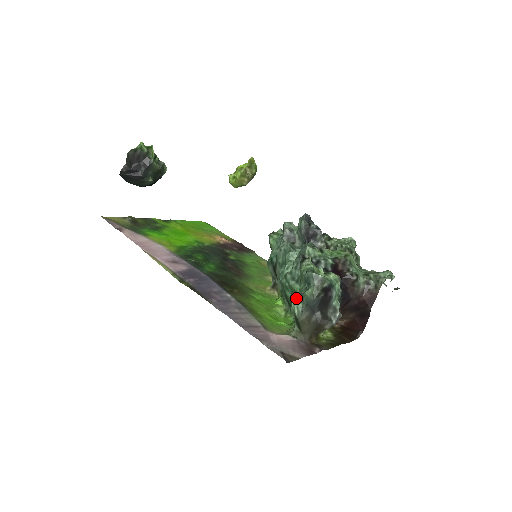
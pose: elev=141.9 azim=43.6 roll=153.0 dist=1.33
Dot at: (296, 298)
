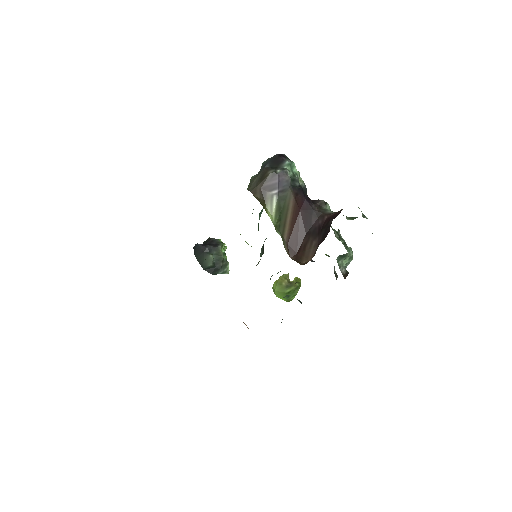
Dot at: occluded
